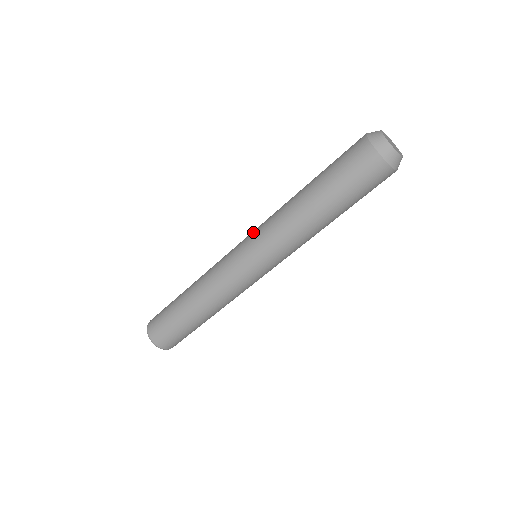
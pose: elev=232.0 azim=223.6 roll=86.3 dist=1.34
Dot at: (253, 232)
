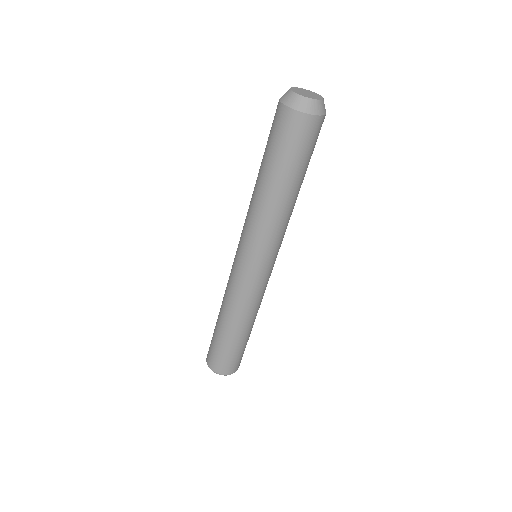
Dot at: (244, 245)
